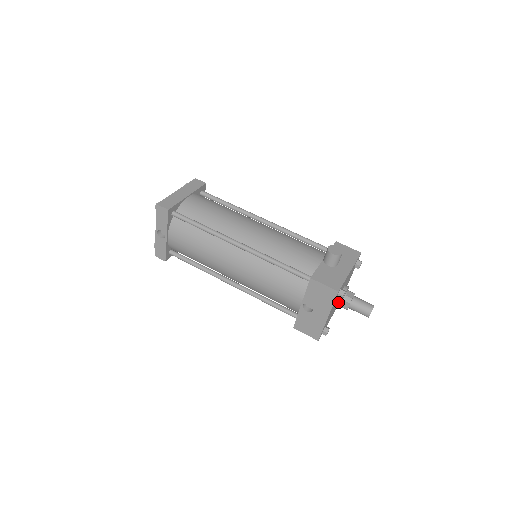
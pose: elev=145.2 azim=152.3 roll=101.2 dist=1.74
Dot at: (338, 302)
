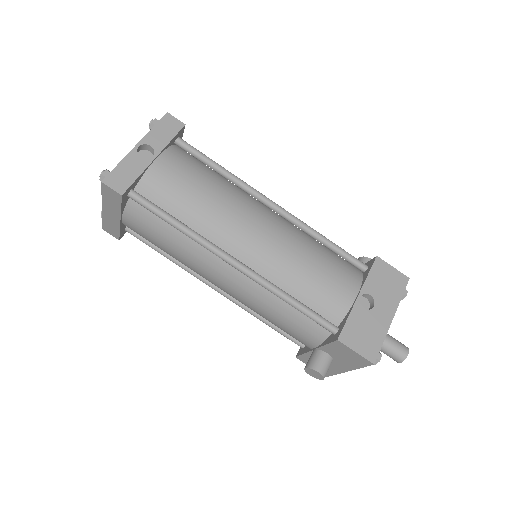
Dot at: occluded
